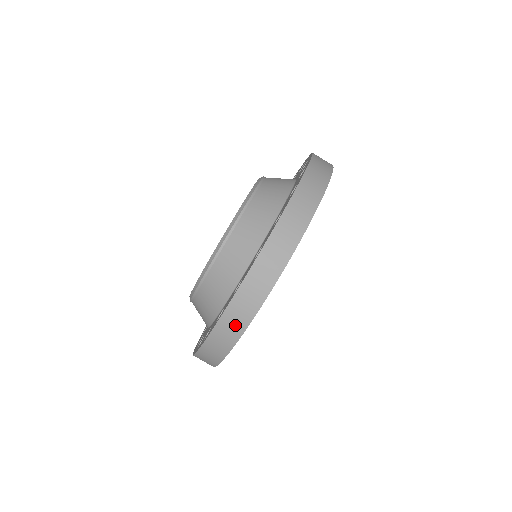
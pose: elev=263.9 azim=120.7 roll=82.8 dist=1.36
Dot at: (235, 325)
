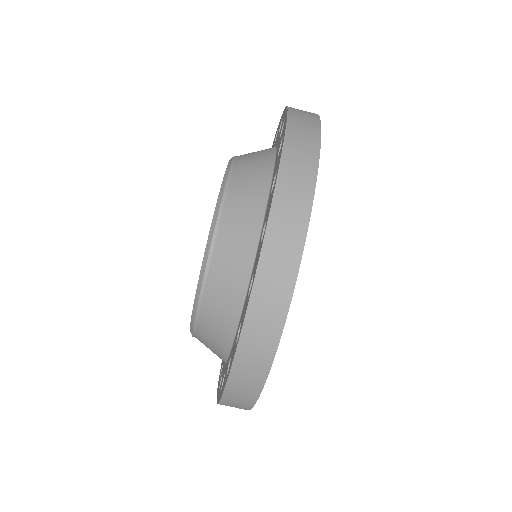
Dot at: (279, 278)
